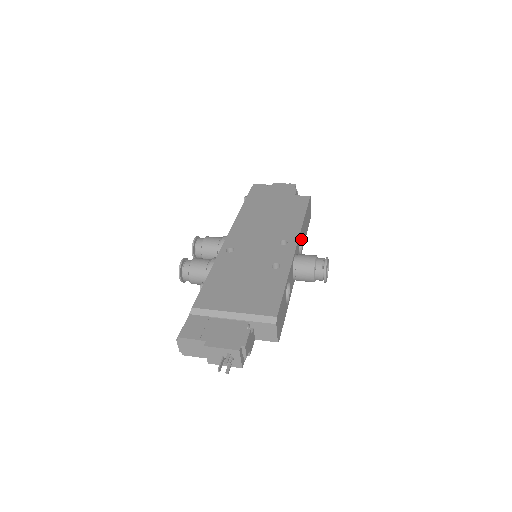
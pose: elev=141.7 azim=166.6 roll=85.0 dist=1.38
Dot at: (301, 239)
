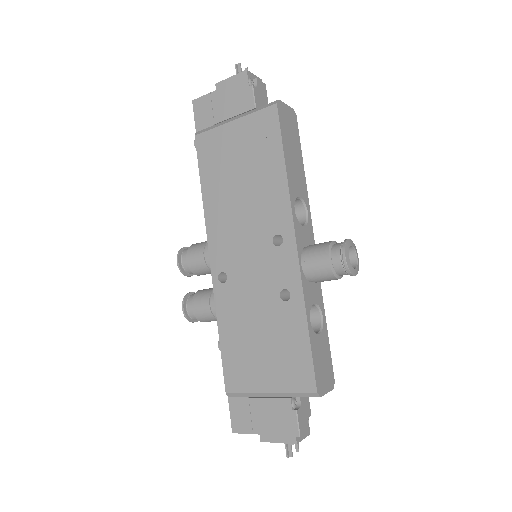
Dot at: (298, 198)
